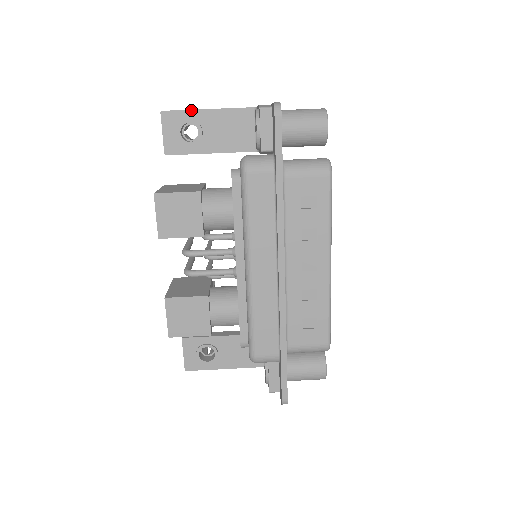
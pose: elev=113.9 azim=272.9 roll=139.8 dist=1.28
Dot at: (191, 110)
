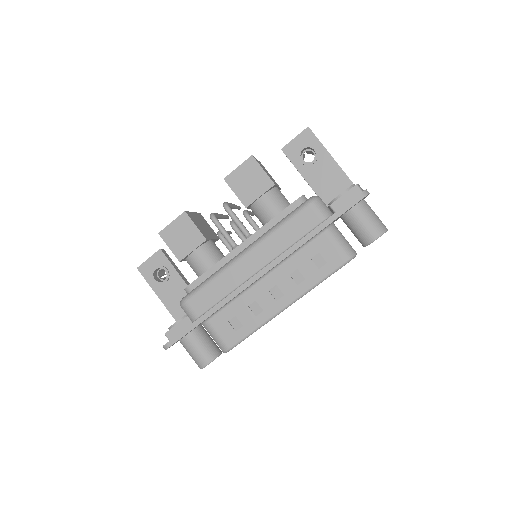
Dot at: (323, 146)
